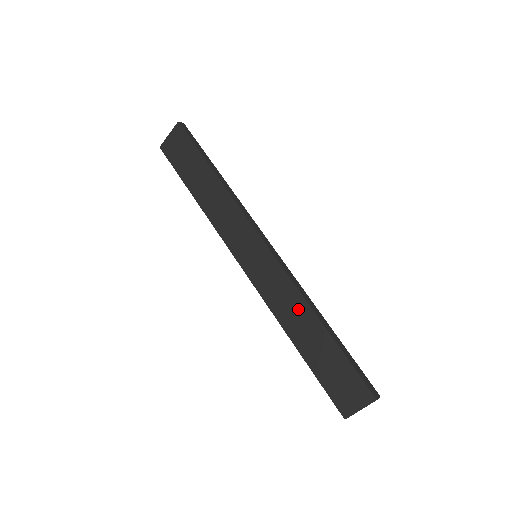
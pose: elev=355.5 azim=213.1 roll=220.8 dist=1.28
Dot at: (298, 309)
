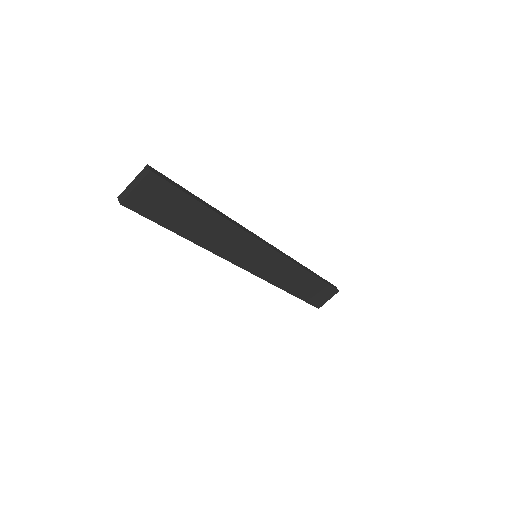
Dot at: (295, 274)
